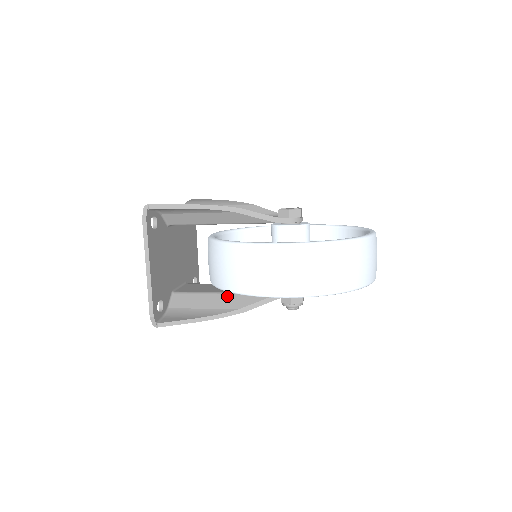
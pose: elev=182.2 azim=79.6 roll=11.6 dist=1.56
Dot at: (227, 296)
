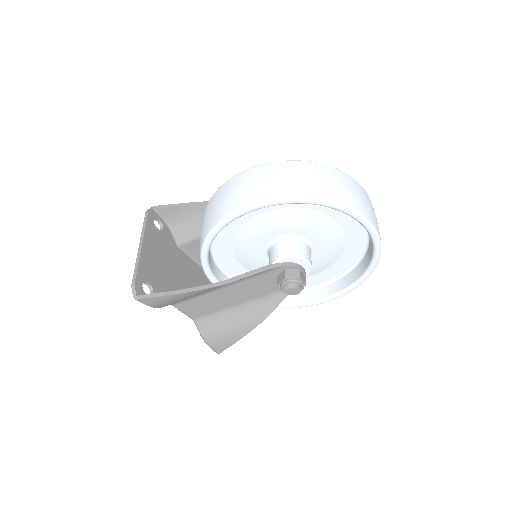
Dot at: occluded
